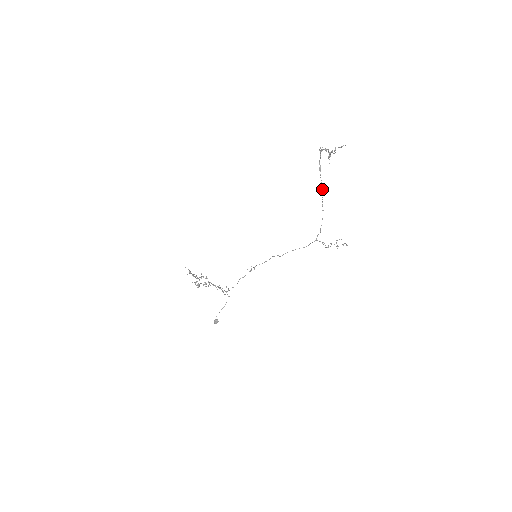
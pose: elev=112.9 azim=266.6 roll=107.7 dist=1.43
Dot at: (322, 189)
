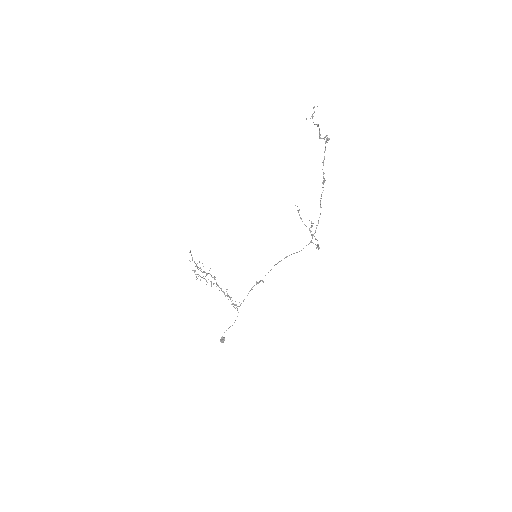
Dot at: (322, 183)
